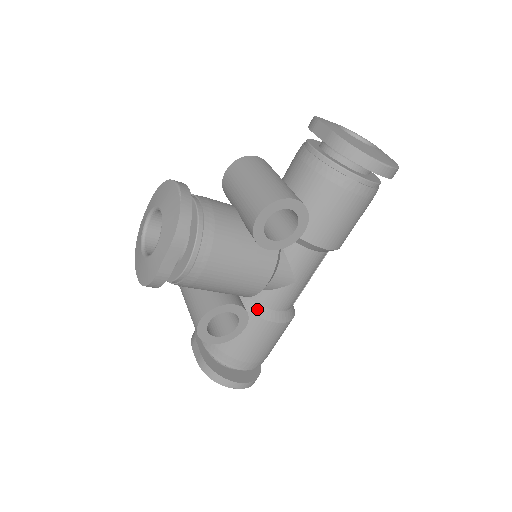
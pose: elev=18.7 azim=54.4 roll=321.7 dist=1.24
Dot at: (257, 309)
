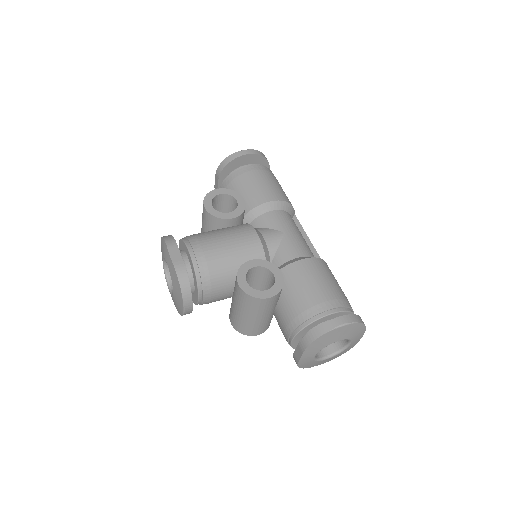
Dot at: occluded
